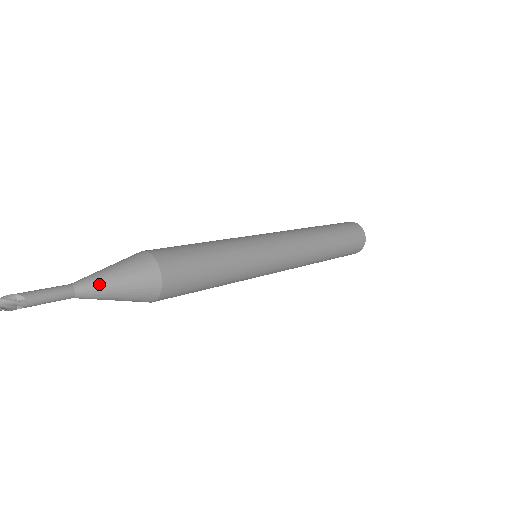
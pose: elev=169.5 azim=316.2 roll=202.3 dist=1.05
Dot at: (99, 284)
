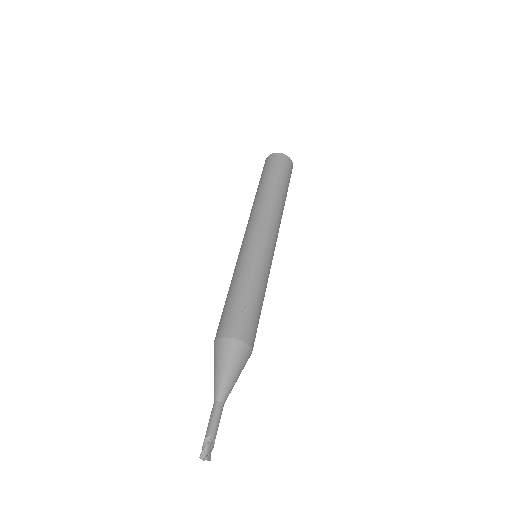
Dot at: occluded
